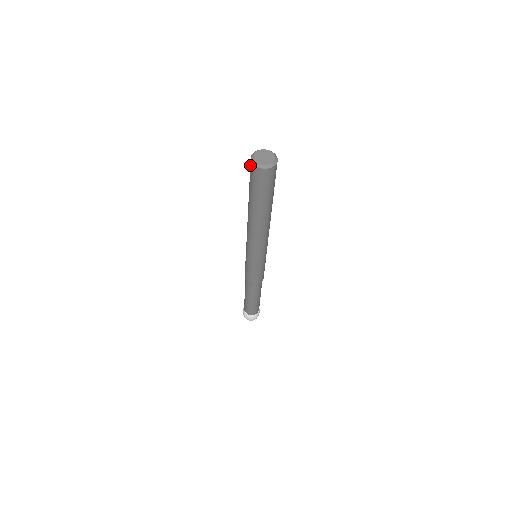
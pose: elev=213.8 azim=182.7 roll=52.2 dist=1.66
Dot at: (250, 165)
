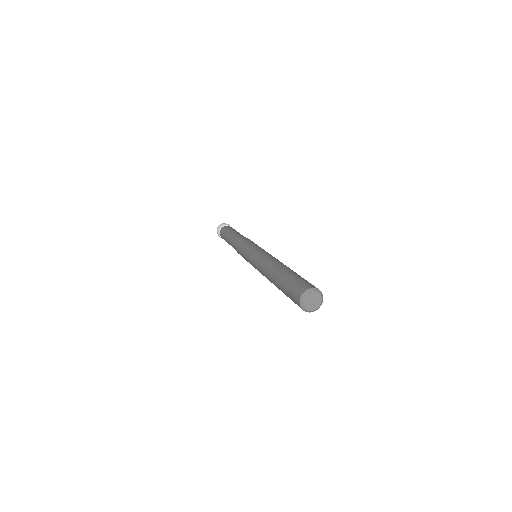
Dot at: (299, 291)
